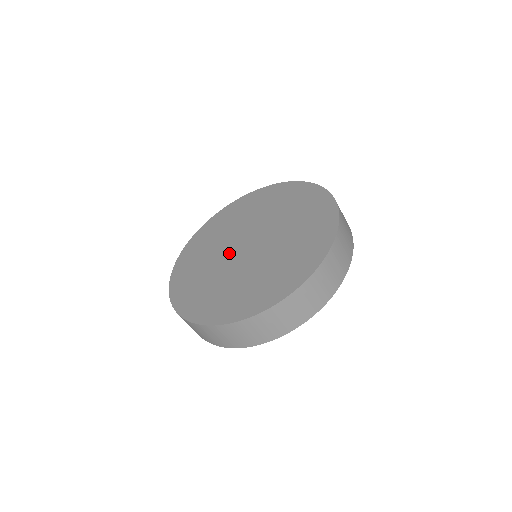
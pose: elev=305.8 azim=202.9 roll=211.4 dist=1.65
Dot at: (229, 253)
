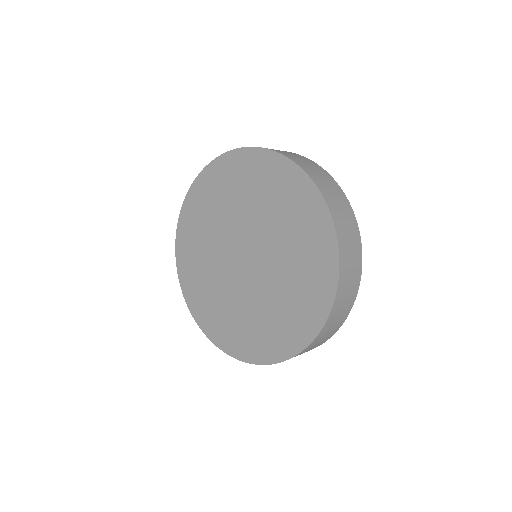
Dot at: (232, 275)
